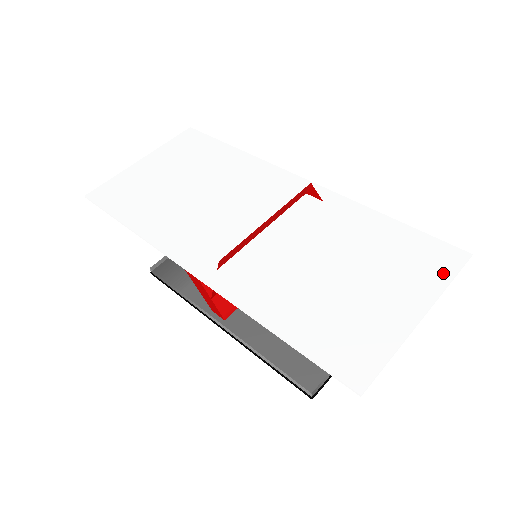
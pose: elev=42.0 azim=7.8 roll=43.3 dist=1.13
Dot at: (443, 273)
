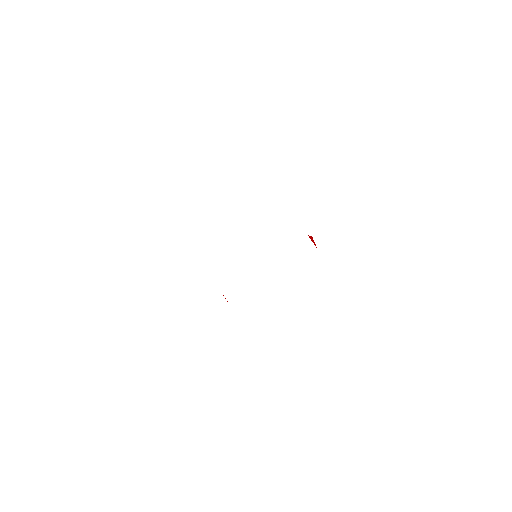
Dot at: (372, 349)
